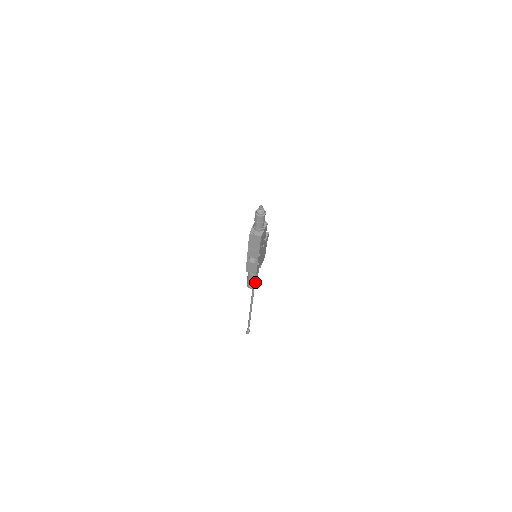
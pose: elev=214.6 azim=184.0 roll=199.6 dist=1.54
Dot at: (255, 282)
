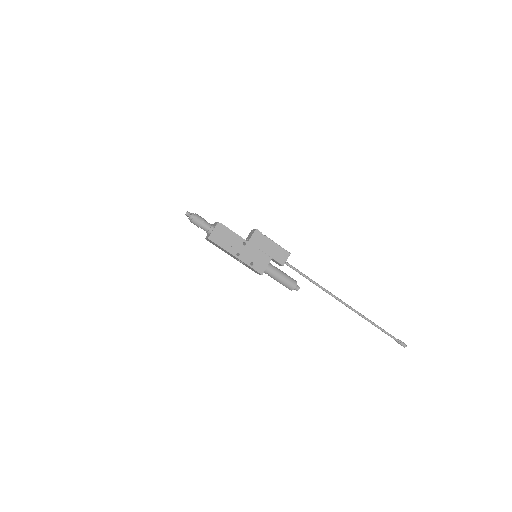
Dot at: (284, 282)
